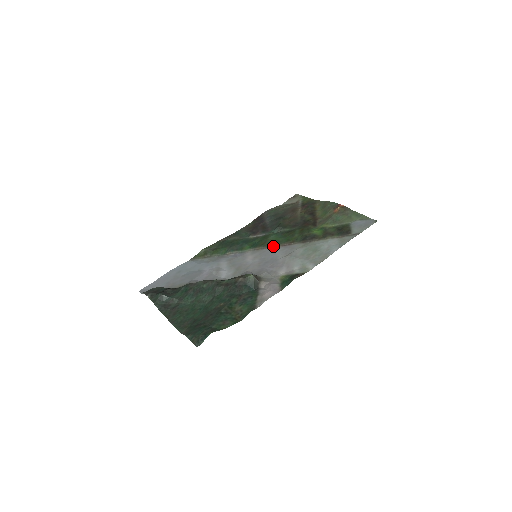
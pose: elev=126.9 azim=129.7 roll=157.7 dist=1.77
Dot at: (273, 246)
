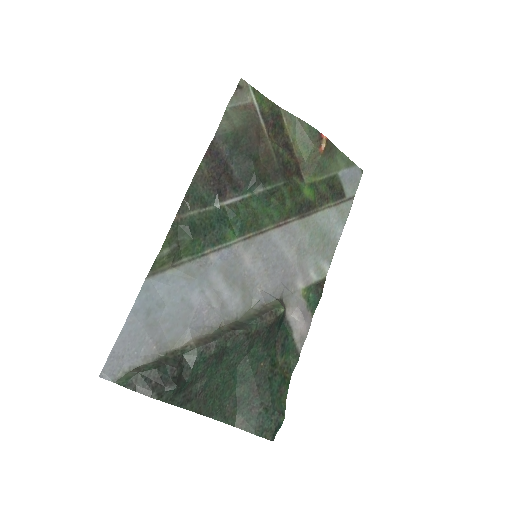
Dot at: (267, 229)
